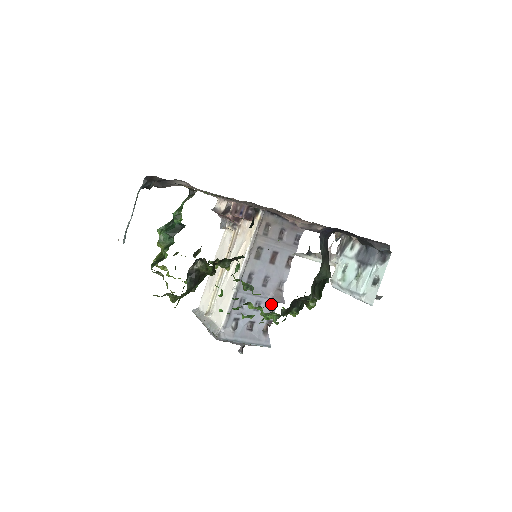
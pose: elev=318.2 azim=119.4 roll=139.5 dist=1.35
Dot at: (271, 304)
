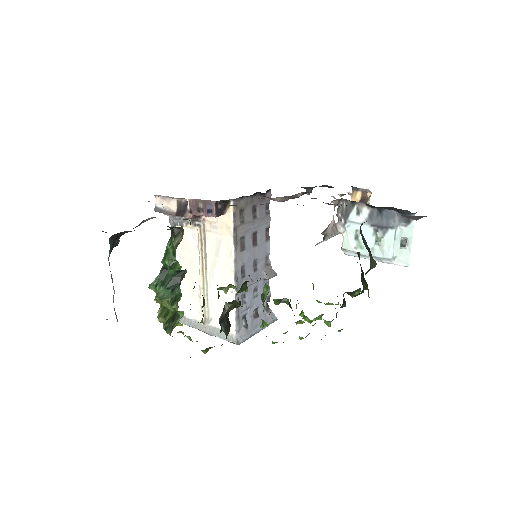
Dot at: (265, 282)
